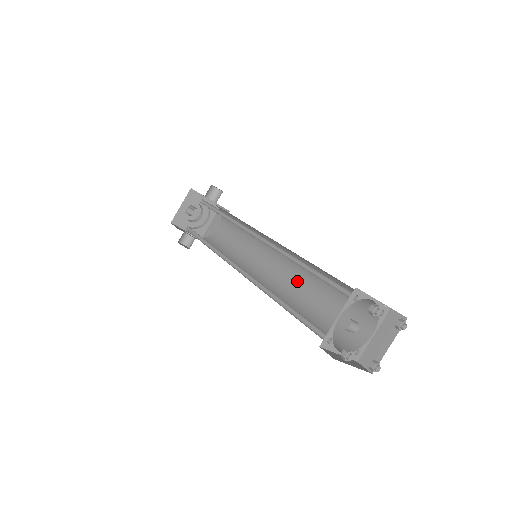
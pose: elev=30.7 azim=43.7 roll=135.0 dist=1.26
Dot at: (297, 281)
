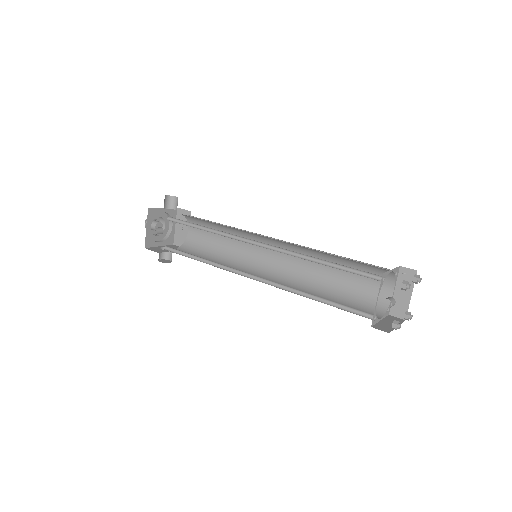
Dot at: (302, 263)
